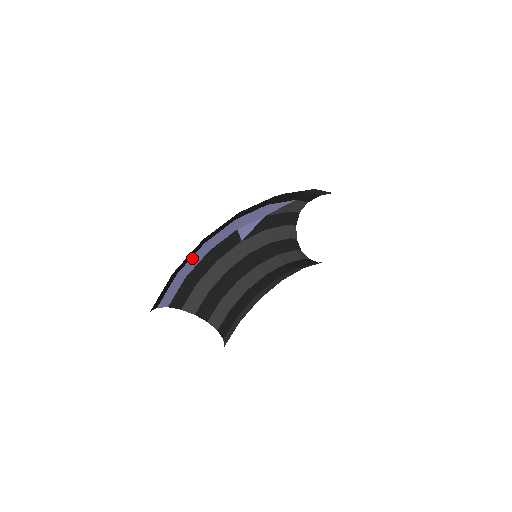
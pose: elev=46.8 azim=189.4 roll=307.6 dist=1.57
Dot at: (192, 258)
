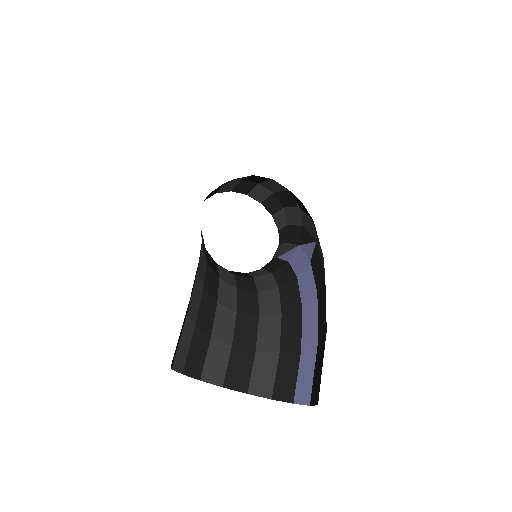
Dot at: occluded
